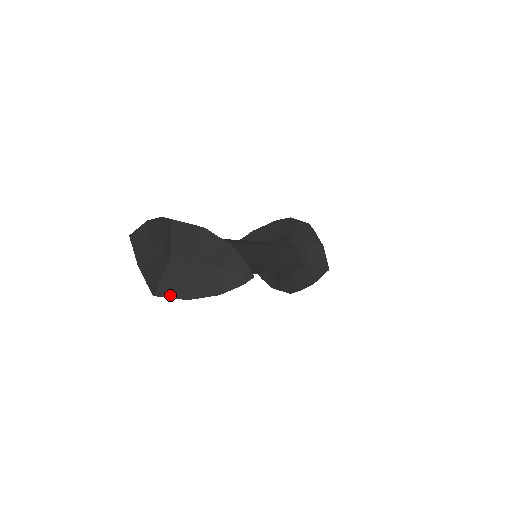
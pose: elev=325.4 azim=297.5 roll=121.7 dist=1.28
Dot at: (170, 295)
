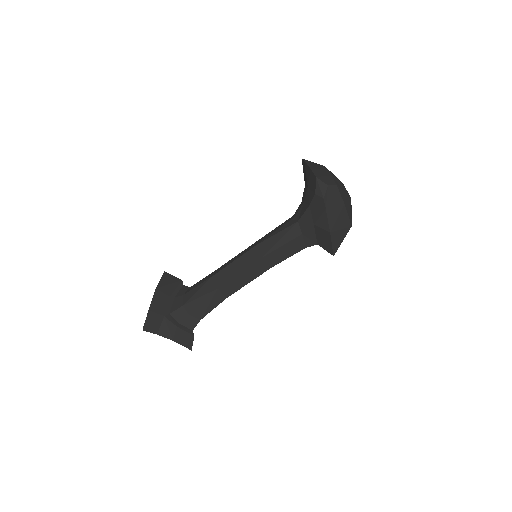
Dot at: occluded
